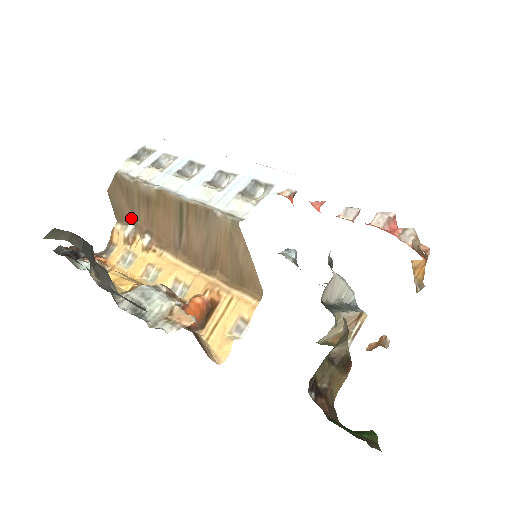
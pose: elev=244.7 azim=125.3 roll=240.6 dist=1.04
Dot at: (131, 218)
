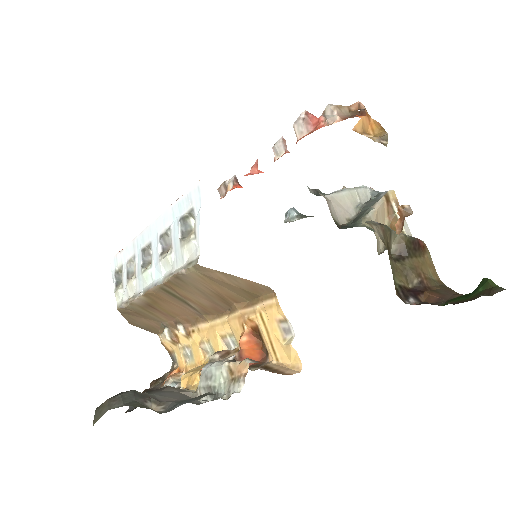
Dot at: (160, 325)
